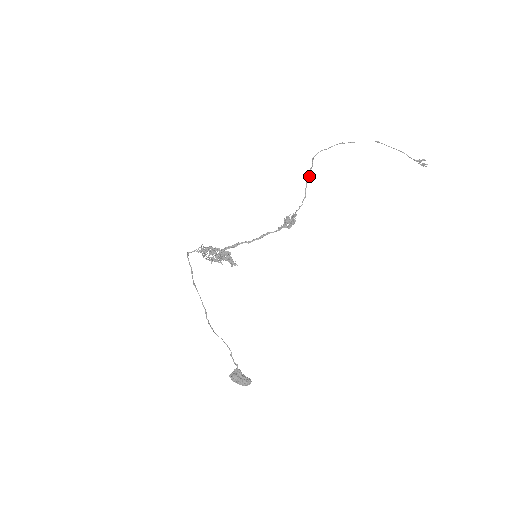
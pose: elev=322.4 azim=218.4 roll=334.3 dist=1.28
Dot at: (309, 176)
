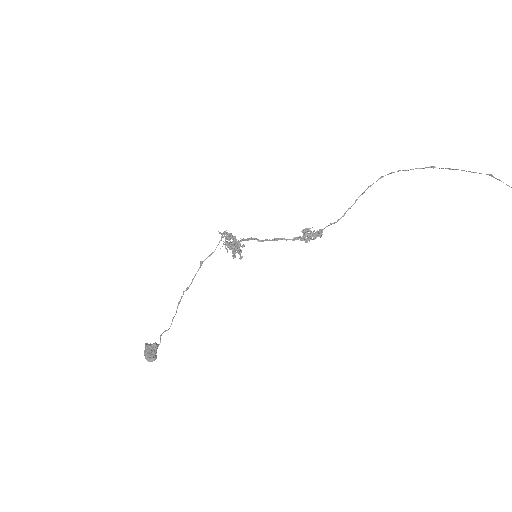
Dot at: occluded
